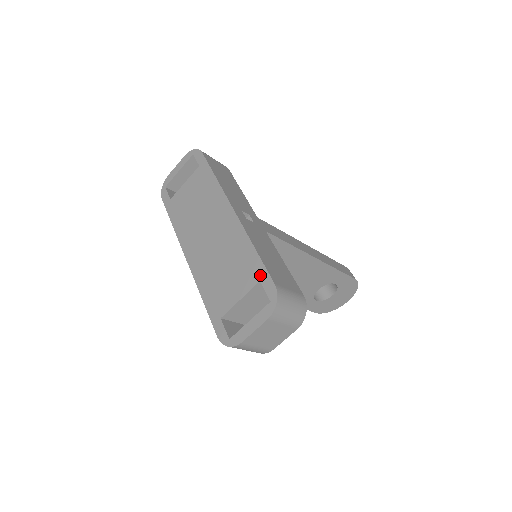
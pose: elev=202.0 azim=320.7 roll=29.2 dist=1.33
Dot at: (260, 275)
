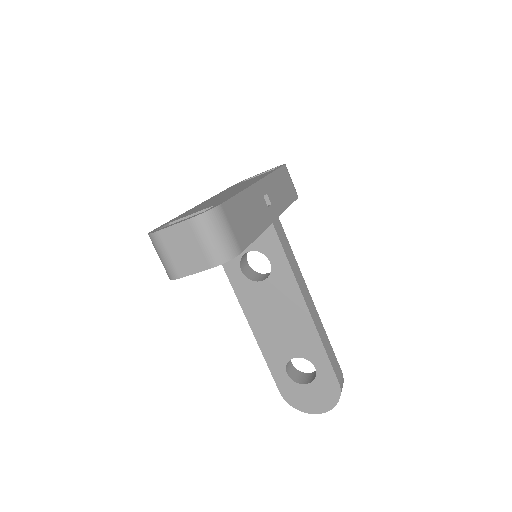
Dot at: (221, 202)
